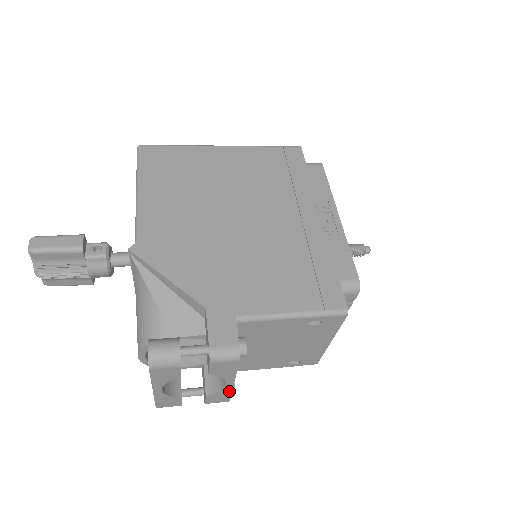
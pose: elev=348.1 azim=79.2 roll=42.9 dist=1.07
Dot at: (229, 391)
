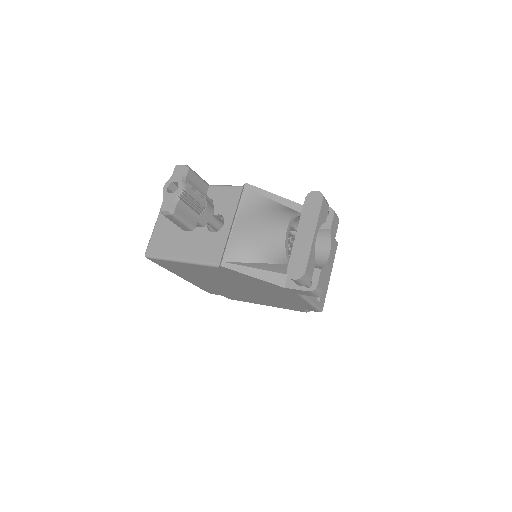
Dot at: (327, 269)
